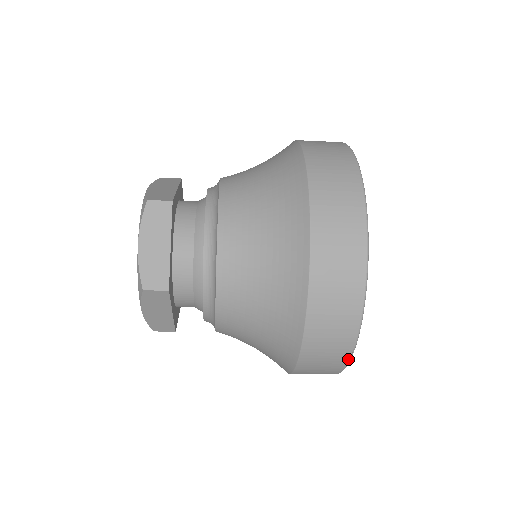
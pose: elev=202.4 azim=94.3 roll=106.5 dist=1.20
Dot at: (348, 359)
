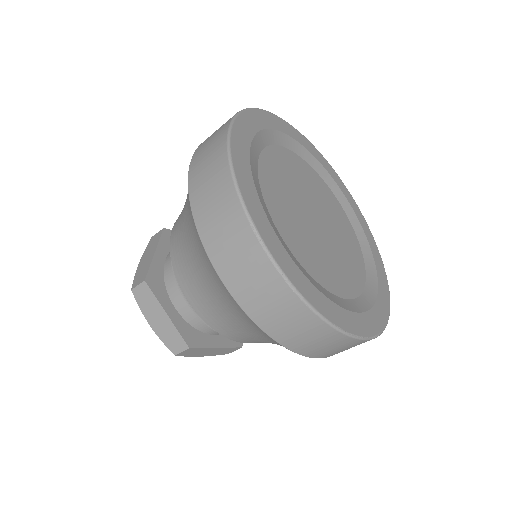
Dot at: (259, 244)
